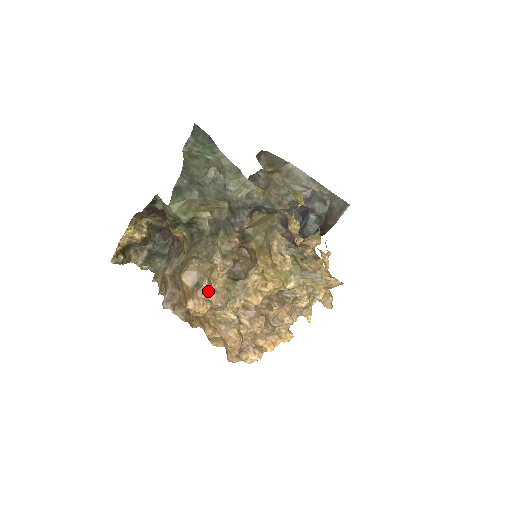
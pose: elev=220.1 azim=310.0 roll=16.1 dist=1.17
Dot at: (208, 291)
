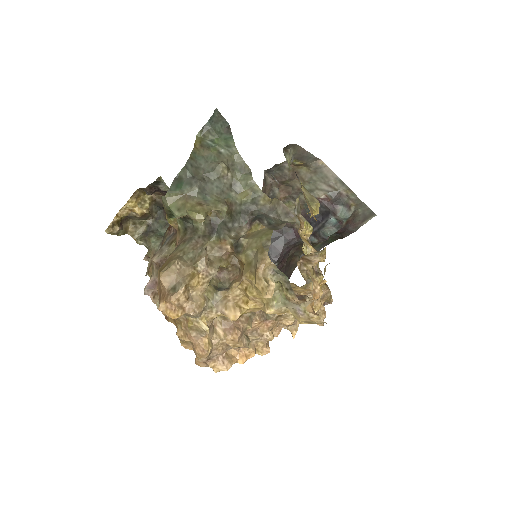
Dot at: (183, 298)
